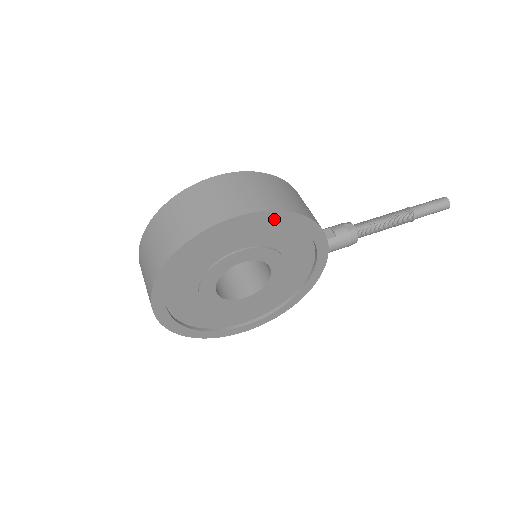
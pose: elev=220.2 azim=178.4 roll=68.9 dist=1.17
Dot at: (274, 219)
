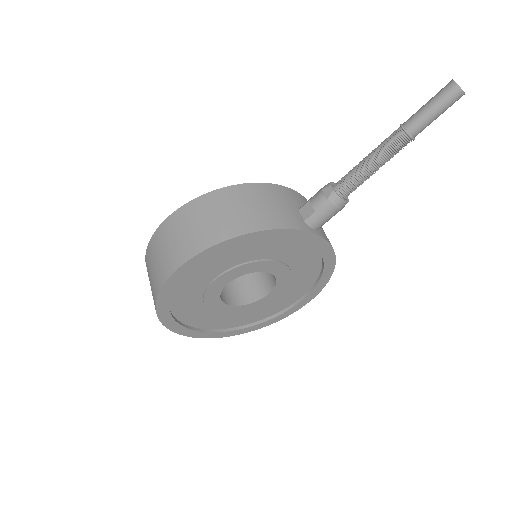
Dot at: (210, 255)
